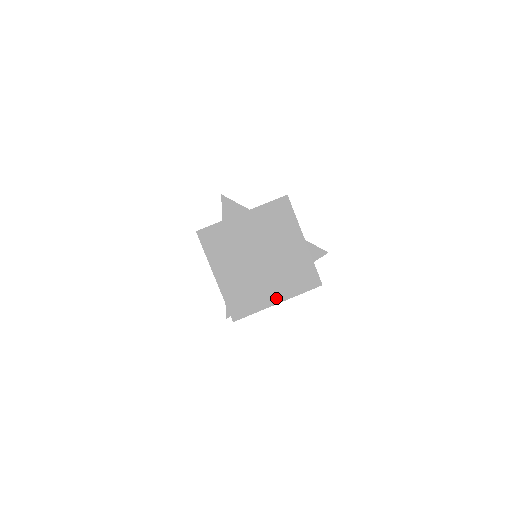
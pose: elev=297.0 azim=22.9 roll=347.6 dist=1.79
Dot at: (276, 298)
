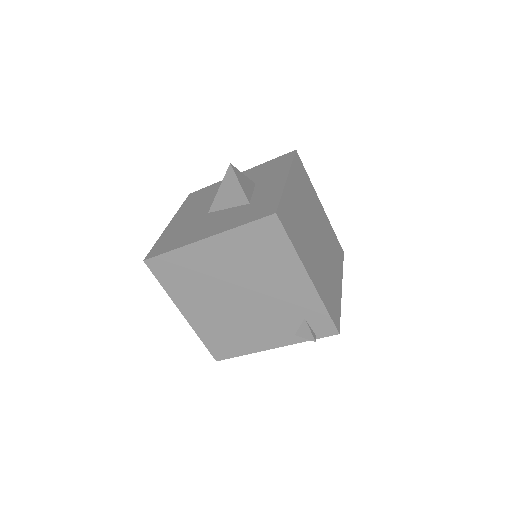
Dot at: (339, 282)
